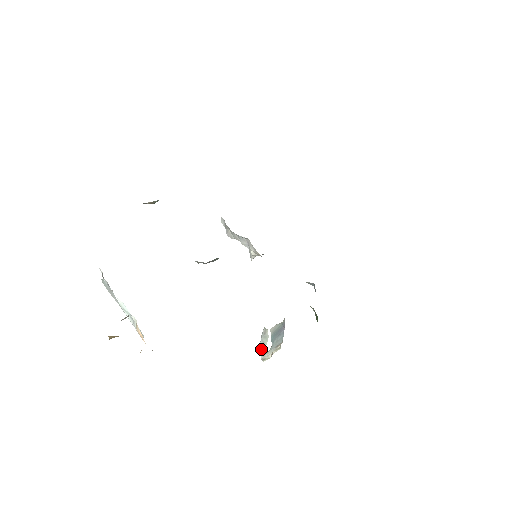
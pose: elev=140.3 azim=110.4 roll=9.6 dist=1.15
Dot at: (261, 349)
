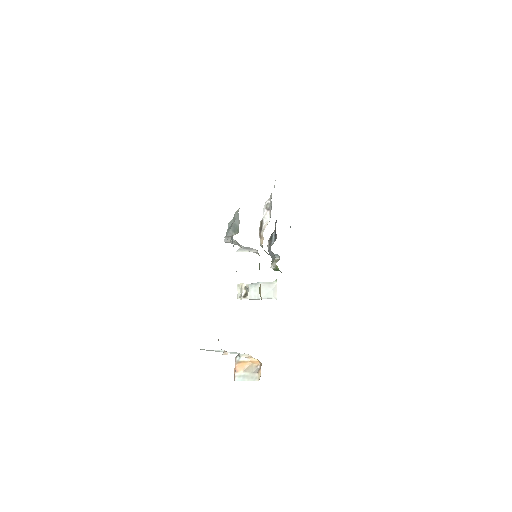
Dot at: (250, 299)
